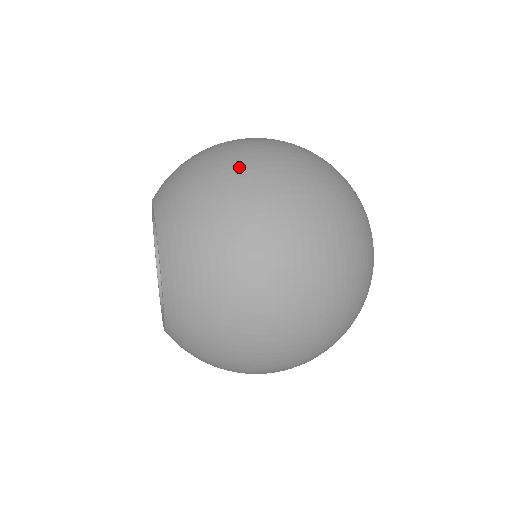
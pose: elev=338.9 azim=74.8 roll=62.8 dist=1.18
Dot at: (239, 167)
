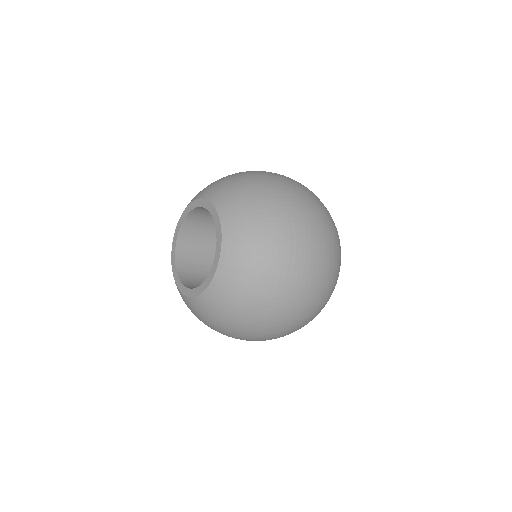
Dot at: (286, 194)
